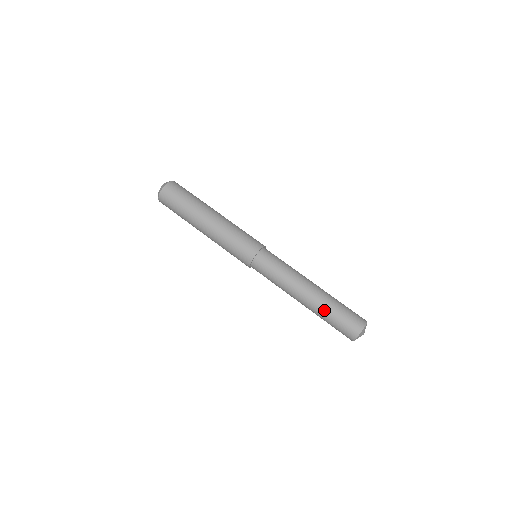
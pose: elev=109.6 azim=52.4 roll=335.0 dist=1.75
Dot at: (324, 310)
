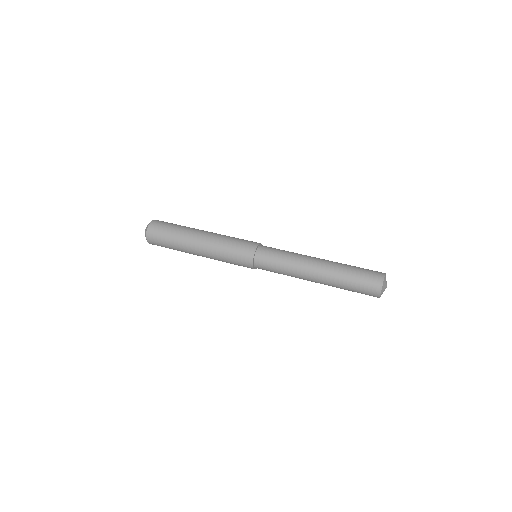
Dot at: (343, 265)
